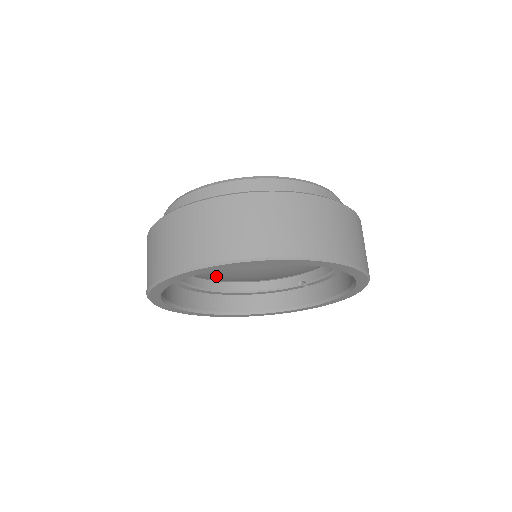
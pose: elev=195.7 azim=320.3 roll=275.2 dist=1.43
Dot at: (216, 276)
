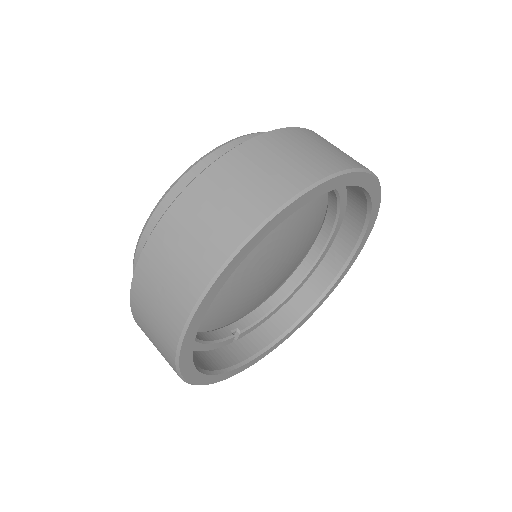
Dot at: occluded
